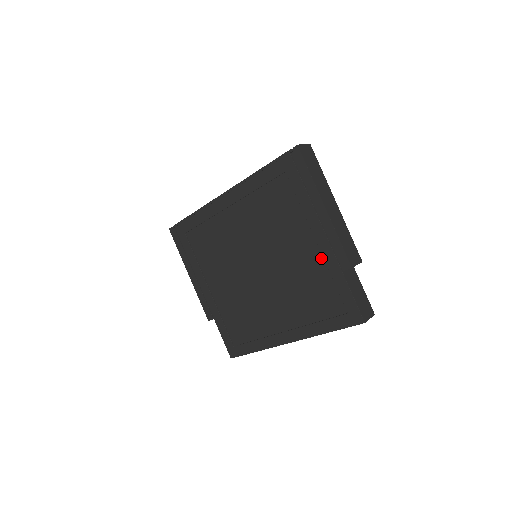
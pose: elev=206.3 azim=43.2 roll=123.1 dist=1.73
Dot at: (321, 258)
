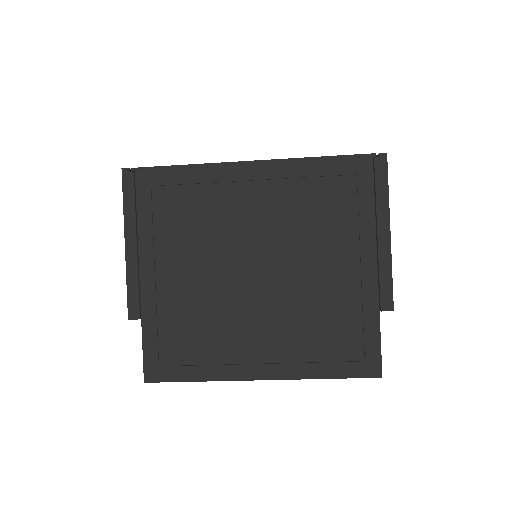
Dot at: (358, 288)
